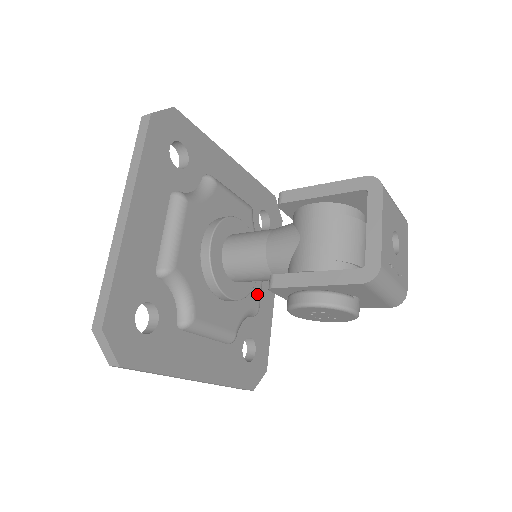
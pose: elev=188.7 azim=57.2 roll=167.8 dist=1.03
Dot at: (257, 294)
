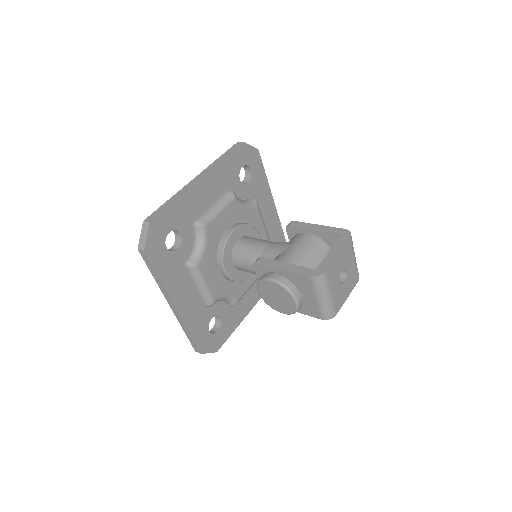
Dot at: (242, 292)
